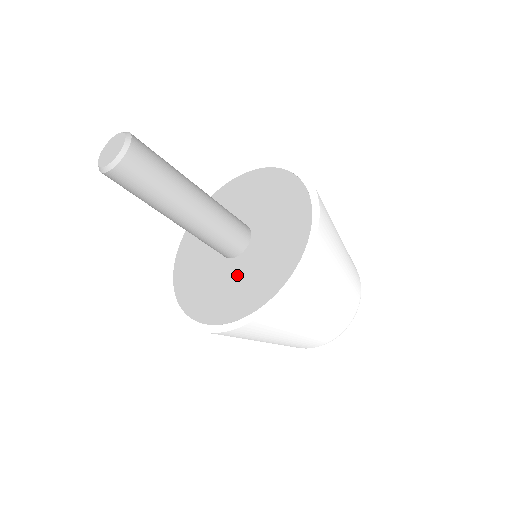
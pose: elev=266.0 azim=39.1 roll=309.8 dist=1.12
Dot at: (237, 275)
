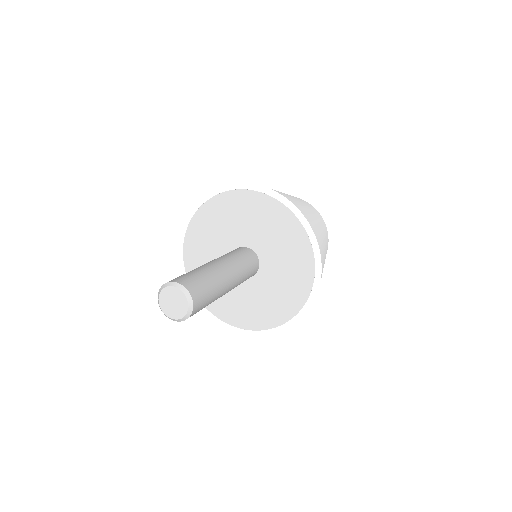
Dot at: (243, 294)
